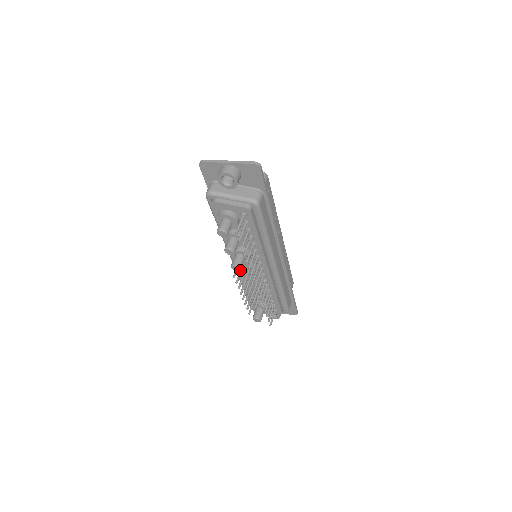
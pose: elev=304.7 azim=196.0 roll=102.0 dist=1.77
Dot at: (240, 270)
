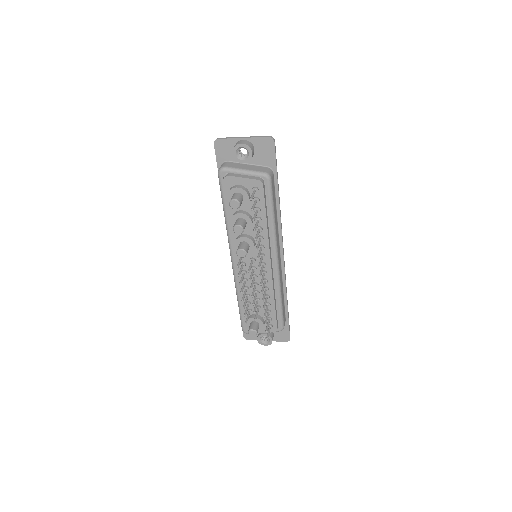
Dot at: (241, 266)
